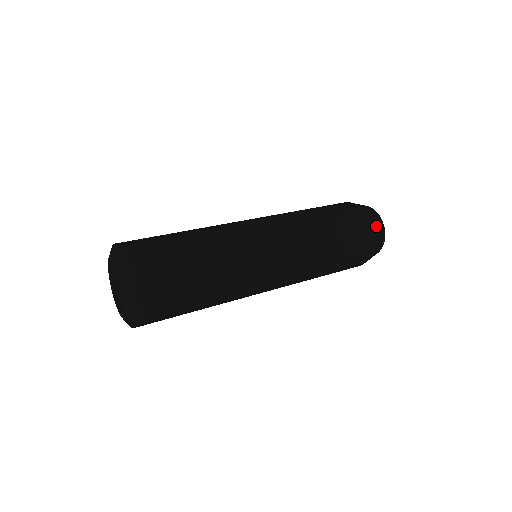
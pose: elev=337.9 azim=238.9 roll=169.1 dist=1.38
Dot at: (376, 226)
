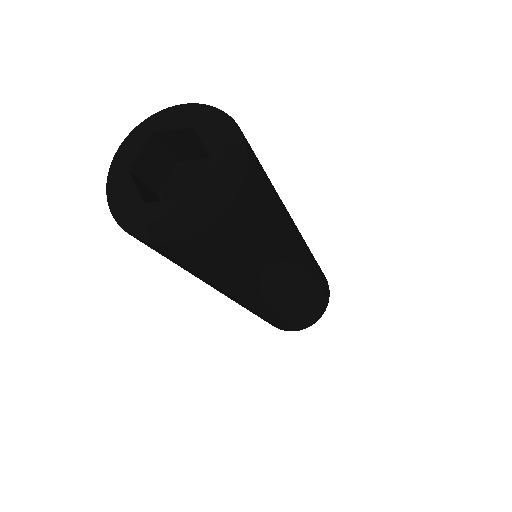
Dot at: occluded
